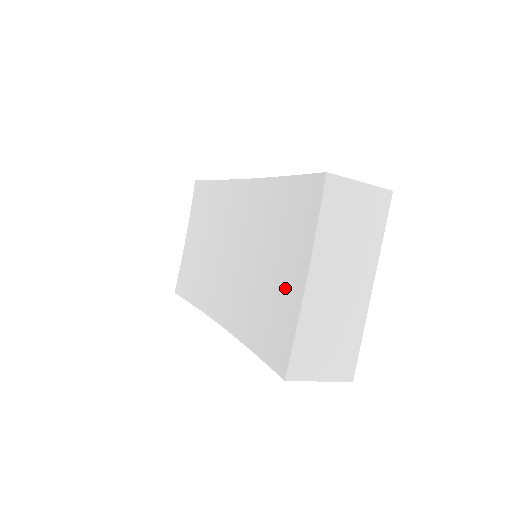
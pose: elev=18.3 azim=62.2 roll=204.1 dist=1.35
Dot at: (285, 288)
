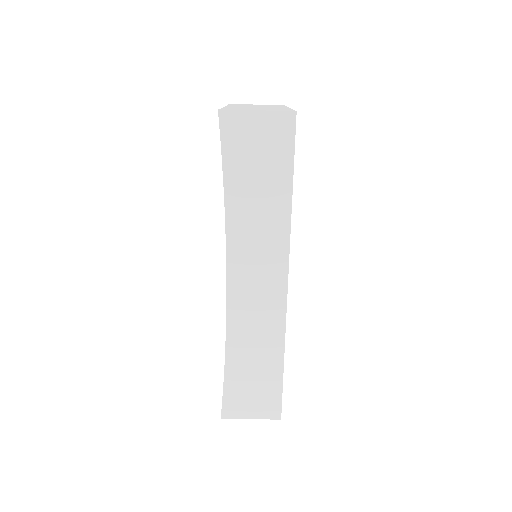
Dot at: occluded
